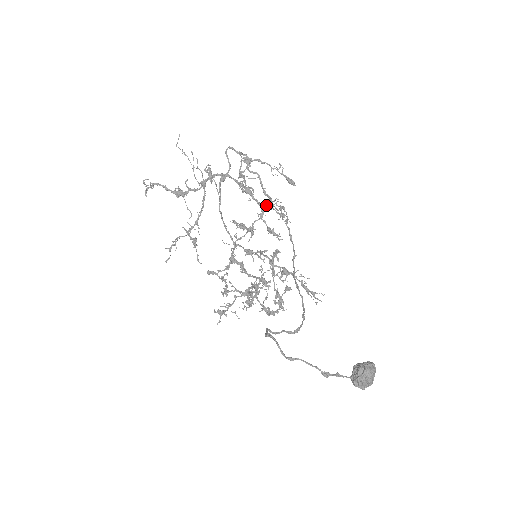
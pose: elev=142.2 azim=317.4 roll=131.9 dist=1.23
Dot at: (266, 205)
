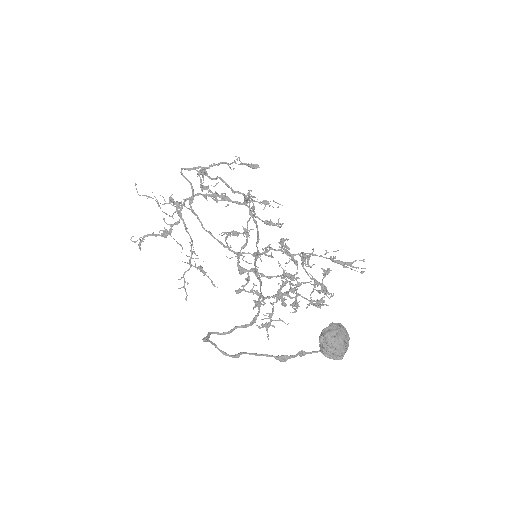
Dot at: (246, 201)
